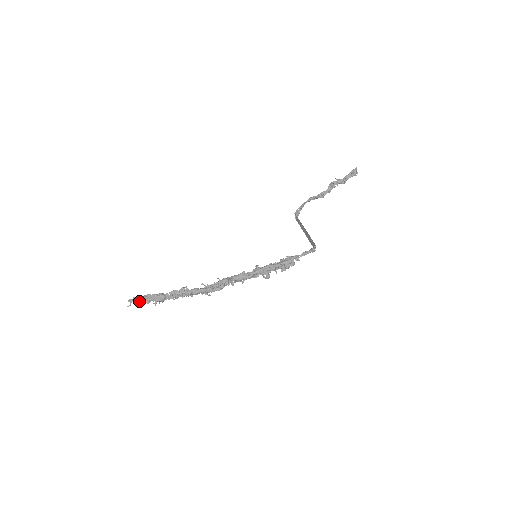
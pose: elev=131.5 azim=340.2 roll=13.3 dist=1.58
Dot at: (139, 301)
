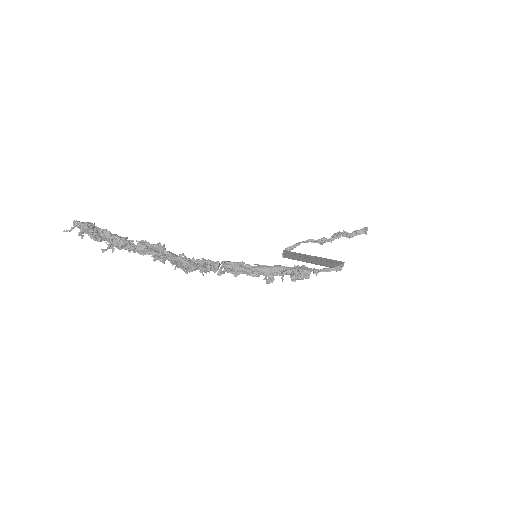
Dot at: (90, 229)
